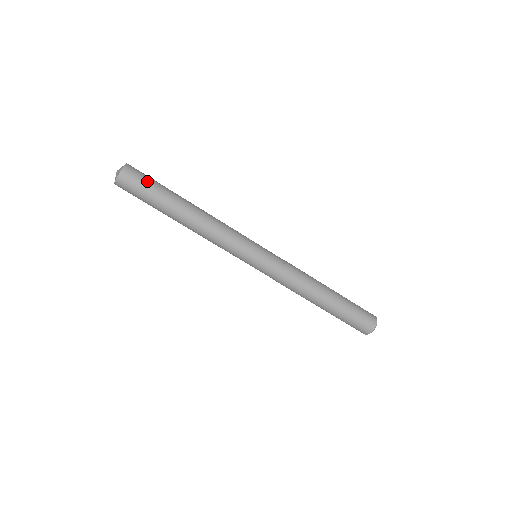
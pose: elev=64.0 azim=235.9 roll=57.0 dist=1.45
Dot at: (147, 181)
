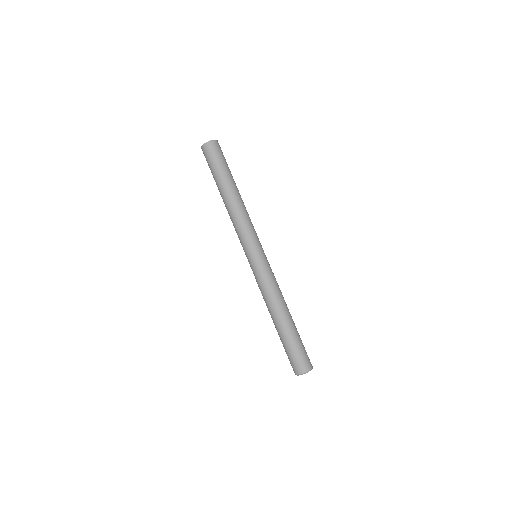
Dot at: occluded
